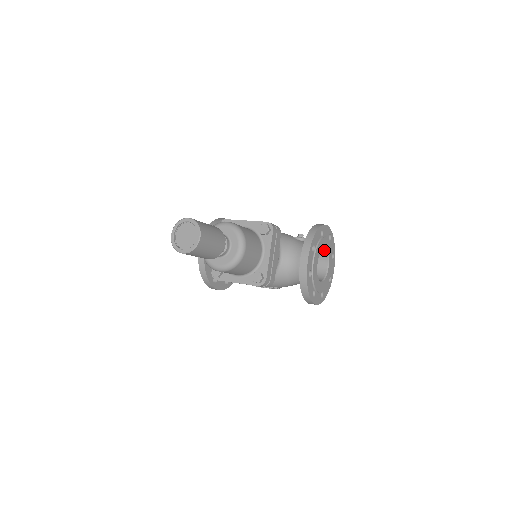
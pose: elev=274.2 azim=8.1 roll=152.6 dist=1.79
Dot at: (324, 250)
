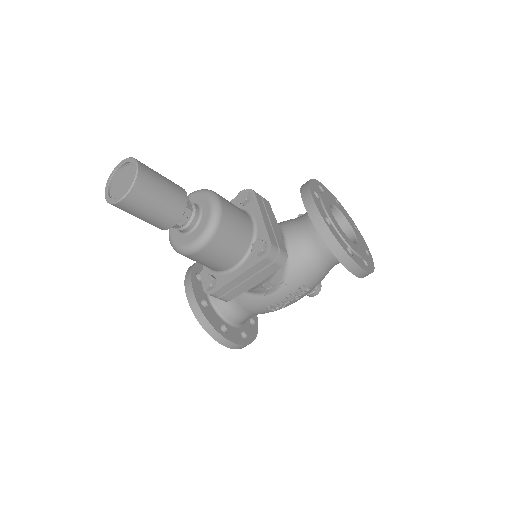
Dot at: (337, 213)
